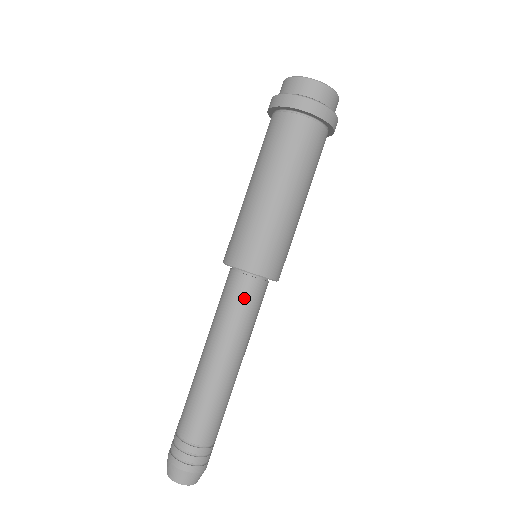
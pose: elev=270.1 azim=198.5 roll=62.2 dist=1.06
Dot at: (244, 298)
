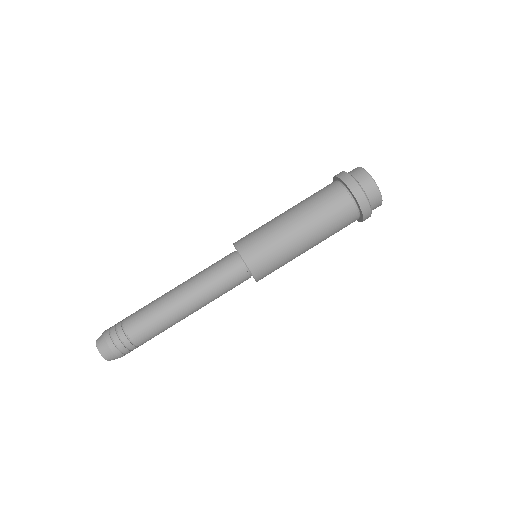
Dot at: (226, 271)
